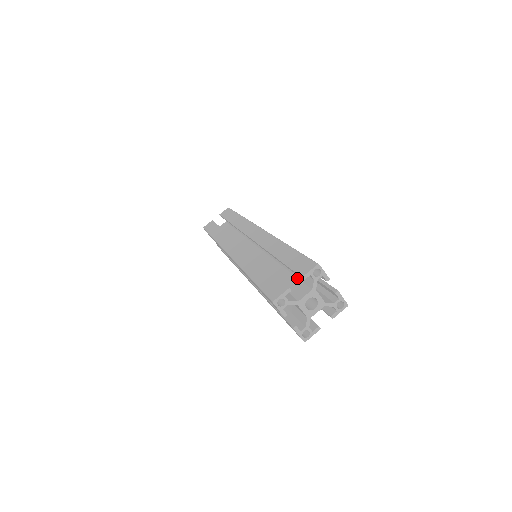
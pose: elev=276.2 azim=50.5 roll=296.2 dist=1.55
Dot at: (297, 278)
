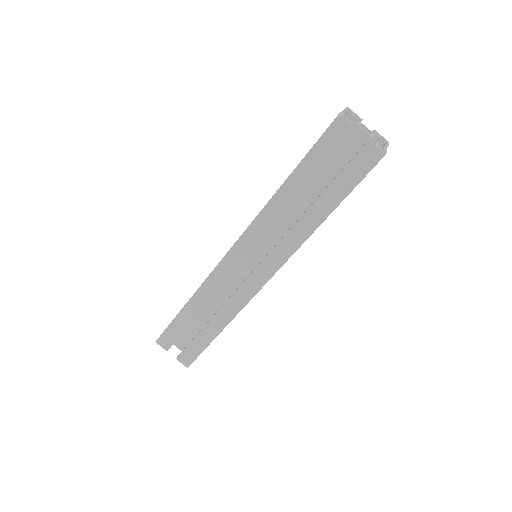
Dot at: occluded
